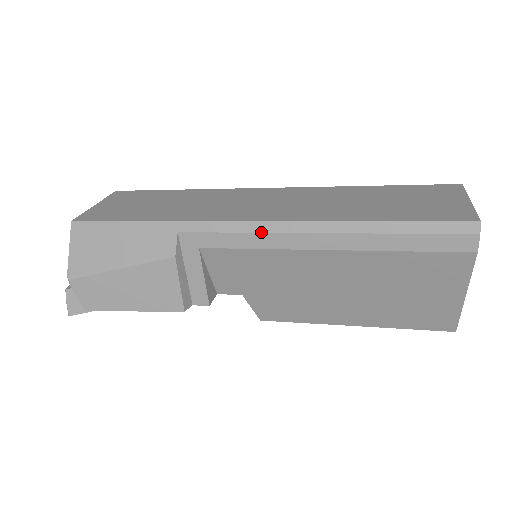
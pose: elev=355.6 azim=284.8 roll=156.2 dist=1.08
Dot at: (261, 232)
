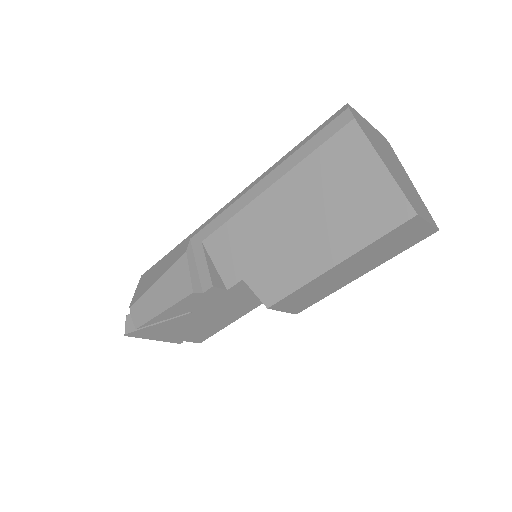
Dot at: (231, 204)
